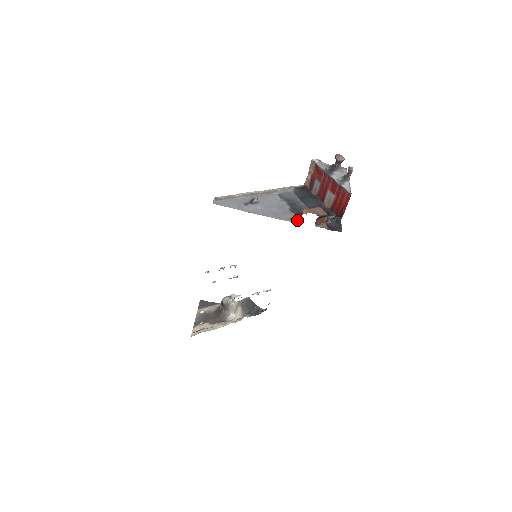
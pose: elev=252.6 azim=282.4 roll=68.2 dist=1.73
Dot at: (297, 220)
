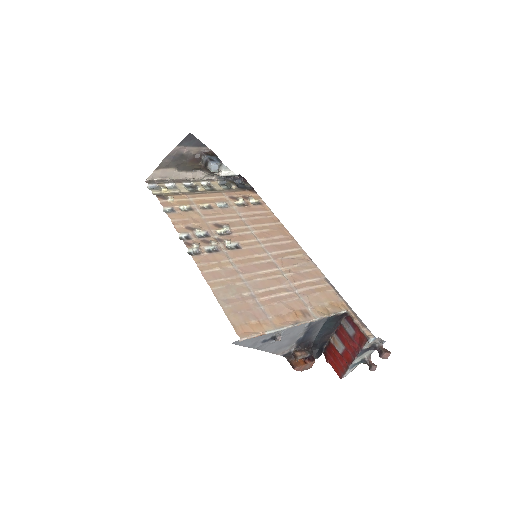
Dot at: (288, 357)
